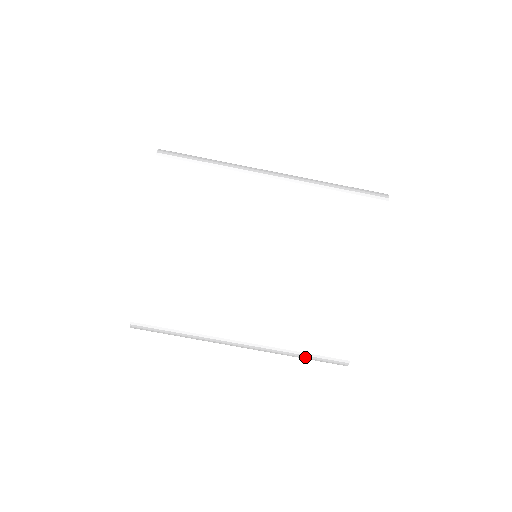
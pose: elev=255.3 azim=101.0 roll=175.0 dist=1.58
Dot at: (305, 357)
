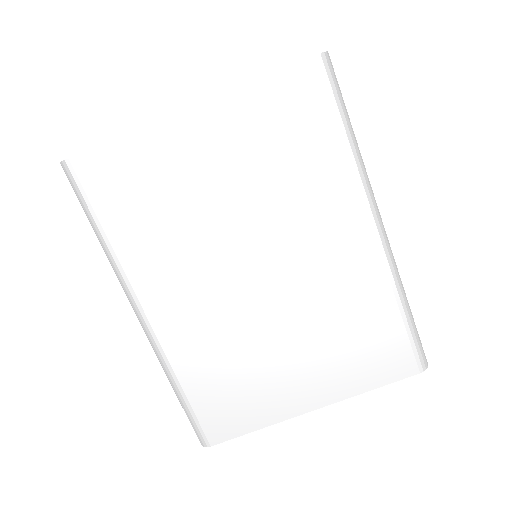
Dot at: (180, 397)
